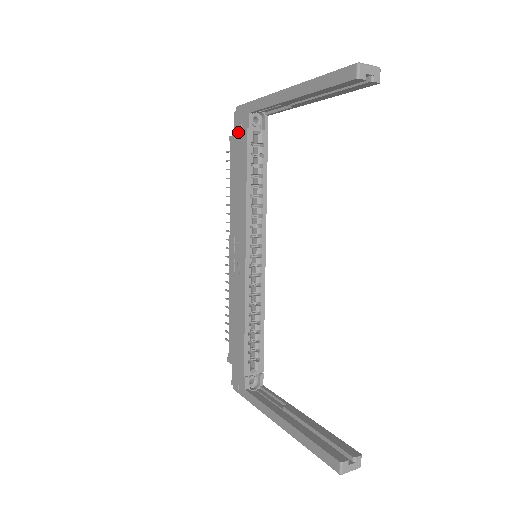
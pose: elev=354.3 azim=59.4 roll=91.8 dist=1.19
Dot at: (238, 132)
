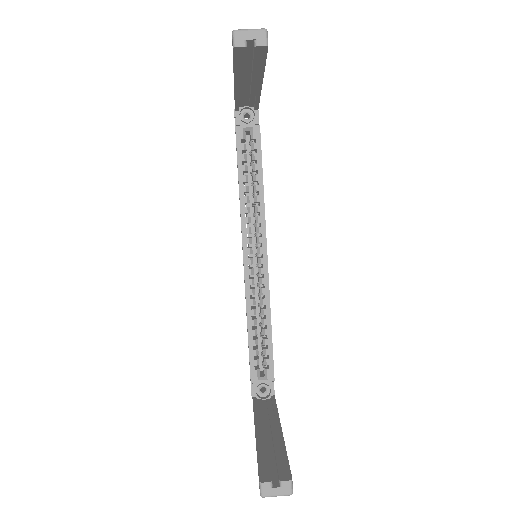
Dot at: occluded
